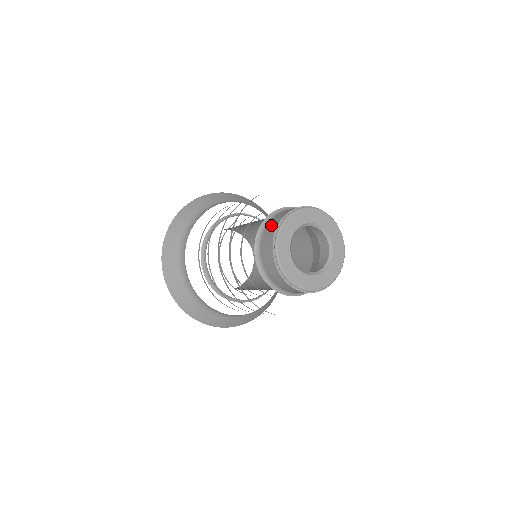
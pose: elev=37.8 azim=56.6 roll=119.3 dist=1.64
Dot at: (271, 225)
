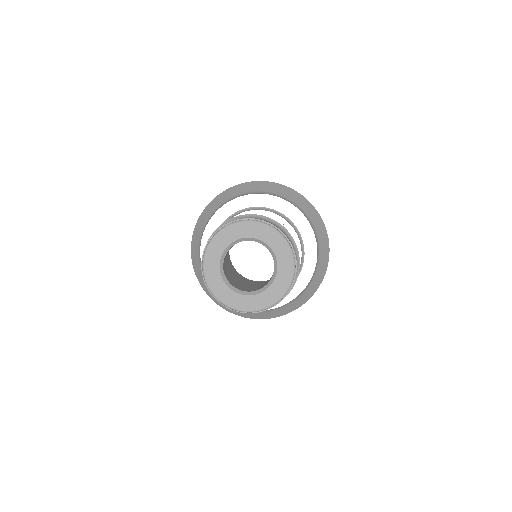
Dot at: occluded
